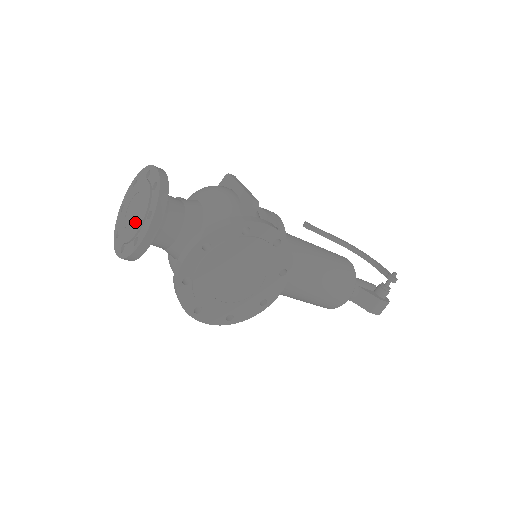
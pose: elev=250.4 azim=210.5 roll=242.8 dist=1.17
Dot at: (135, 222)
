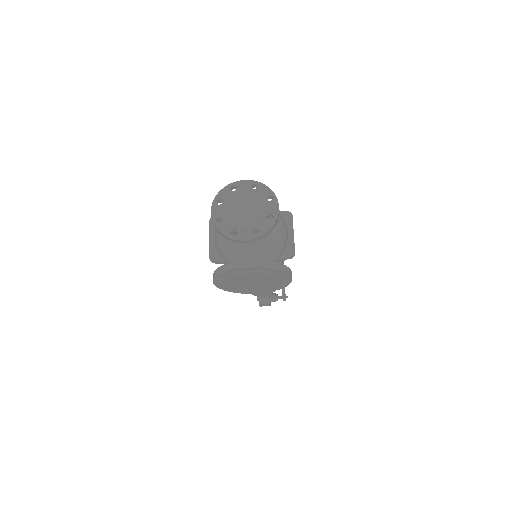
Dot at: (242, 220)
